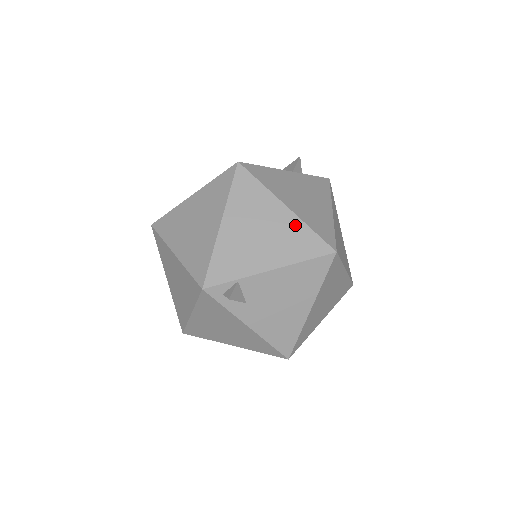
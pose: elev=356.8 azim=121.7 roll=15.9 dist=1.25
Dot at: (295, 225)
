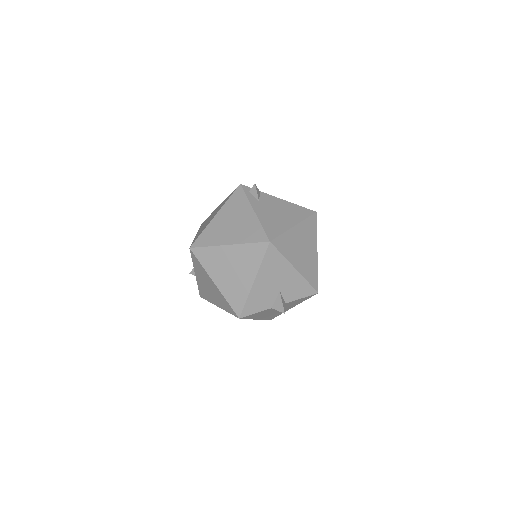
Dot at: occluded
